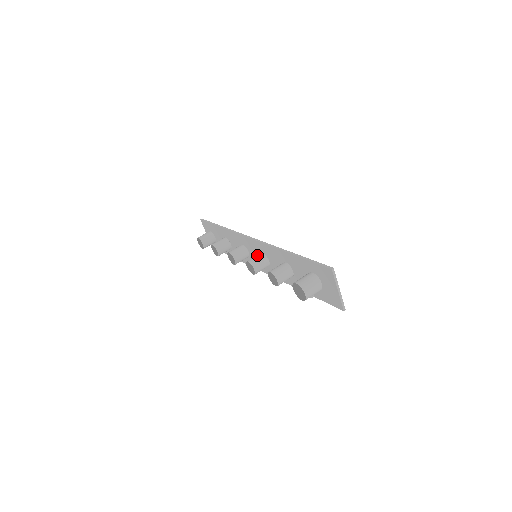
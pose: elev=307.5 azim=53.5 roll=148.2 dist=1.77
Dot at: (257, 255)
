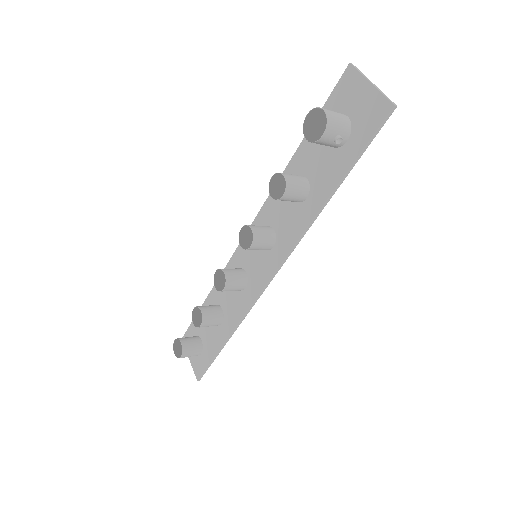
Dot at: occluded
